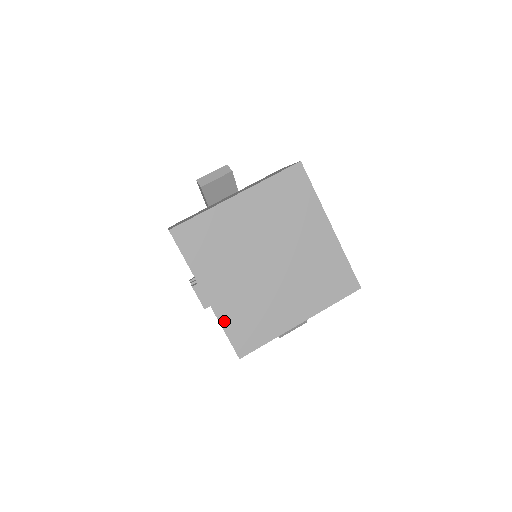
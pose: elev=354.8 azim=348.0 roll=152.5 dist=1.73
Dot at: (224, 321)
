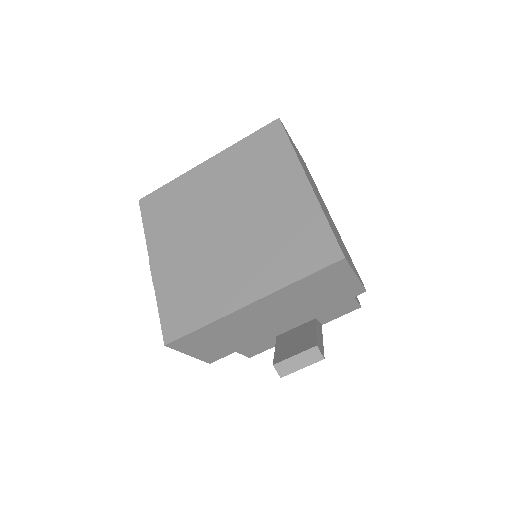
Dot at: (161, 294)
